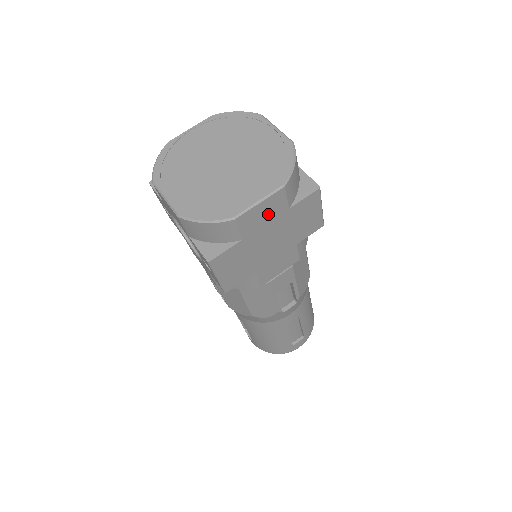
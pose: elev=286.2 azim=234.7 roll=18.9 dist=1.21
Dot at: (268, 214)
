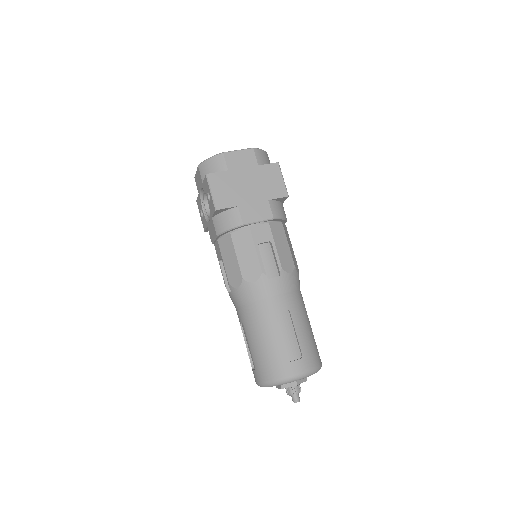
Dot at: (244, 162)
